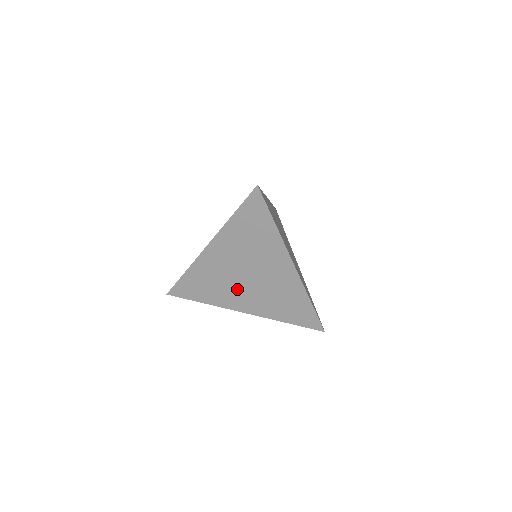
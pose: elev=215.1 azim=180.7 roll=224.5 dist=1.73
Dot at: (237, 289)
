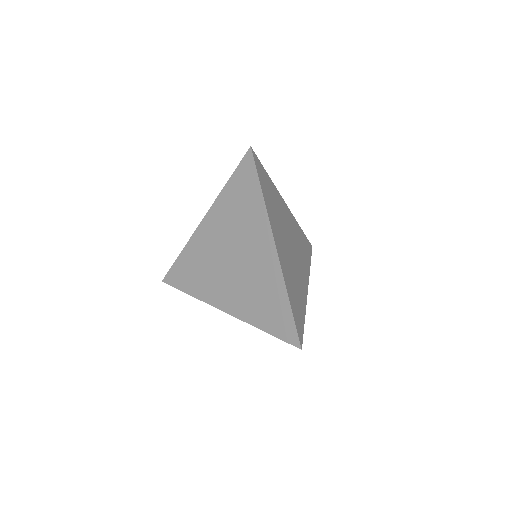
Dot at: (221, 278)
